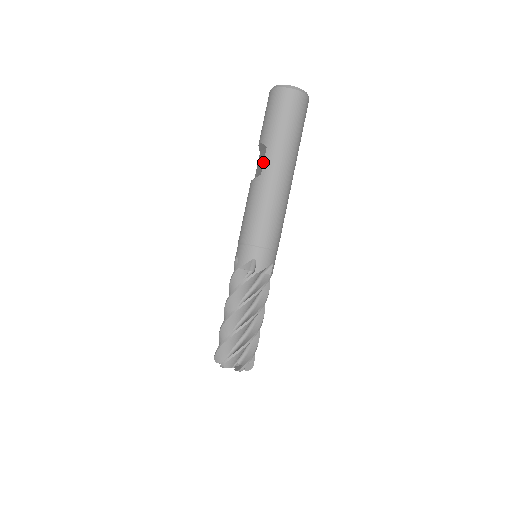
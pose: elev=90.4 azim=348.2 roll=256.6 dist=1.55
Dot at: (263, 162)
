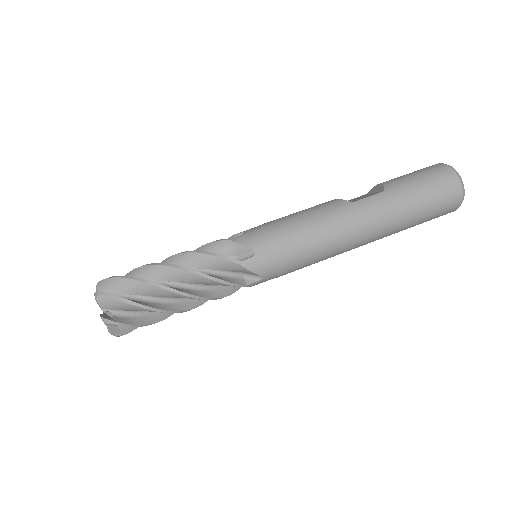
Dot at: (367, 196)
